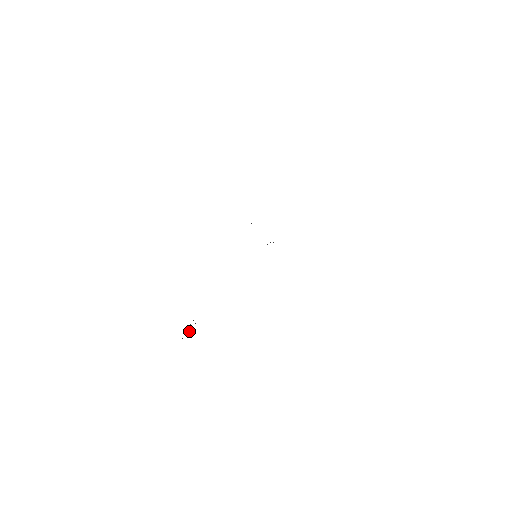
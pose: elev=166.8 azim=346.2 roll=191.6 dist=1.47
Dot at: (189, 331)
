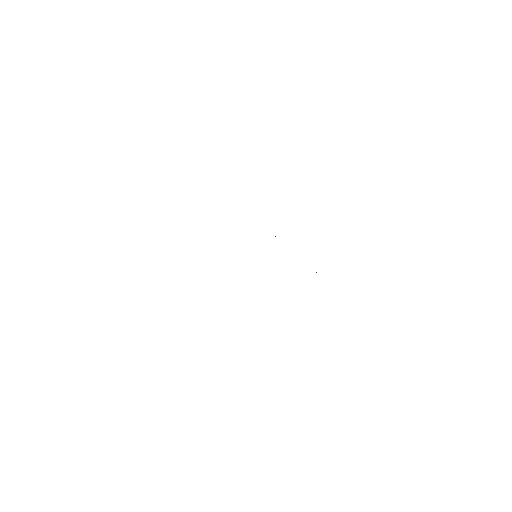
Dot at: occluded
